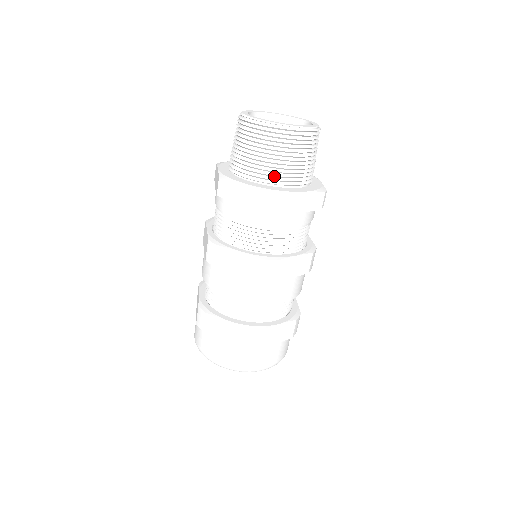
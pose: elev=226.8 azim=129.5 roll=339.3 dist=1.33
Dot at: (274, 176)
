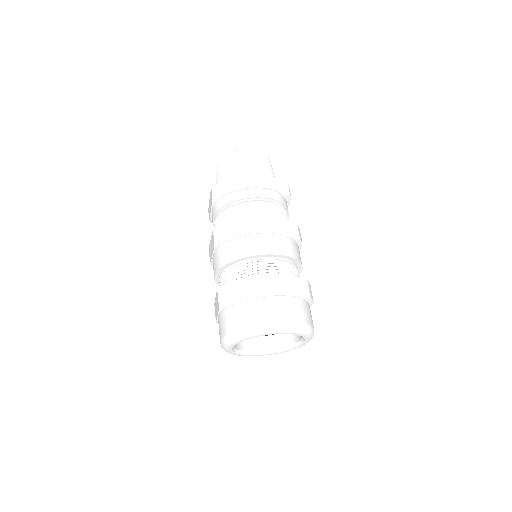
Dot at: occluded
